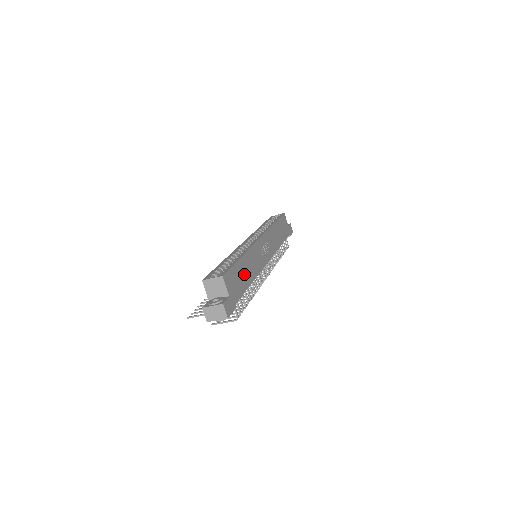
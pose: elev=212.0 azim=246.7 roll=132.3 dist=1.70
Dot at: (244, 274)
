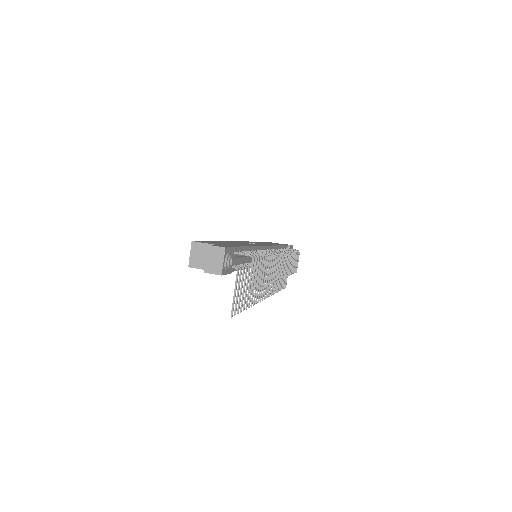
Dot at: occluded
